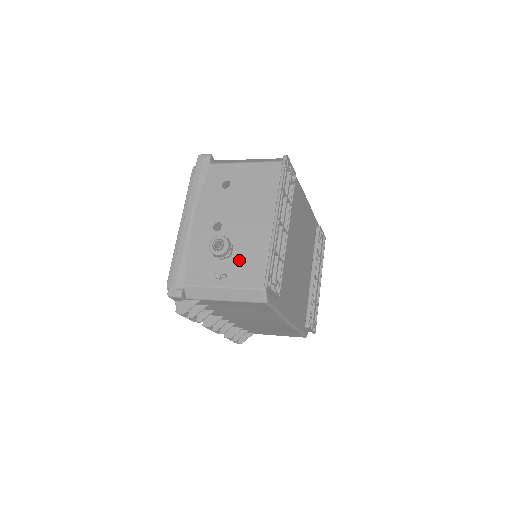
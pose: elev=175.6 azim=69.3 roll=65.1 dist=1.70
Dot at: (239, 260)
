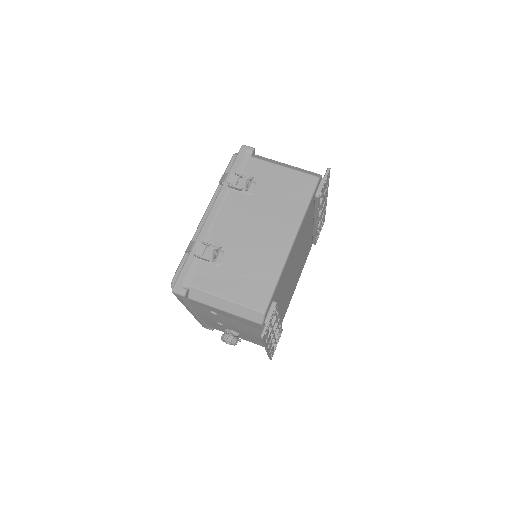
Dot at: occluded
